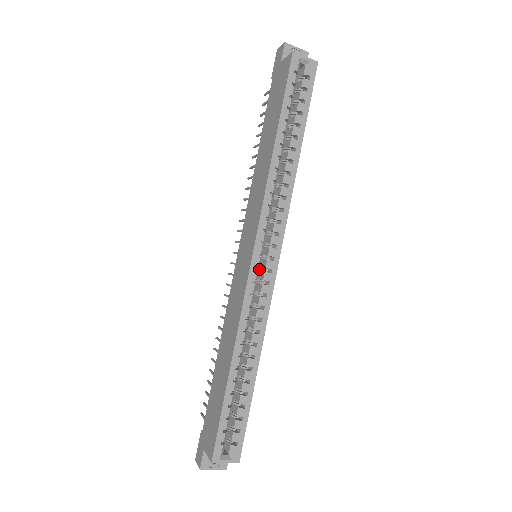
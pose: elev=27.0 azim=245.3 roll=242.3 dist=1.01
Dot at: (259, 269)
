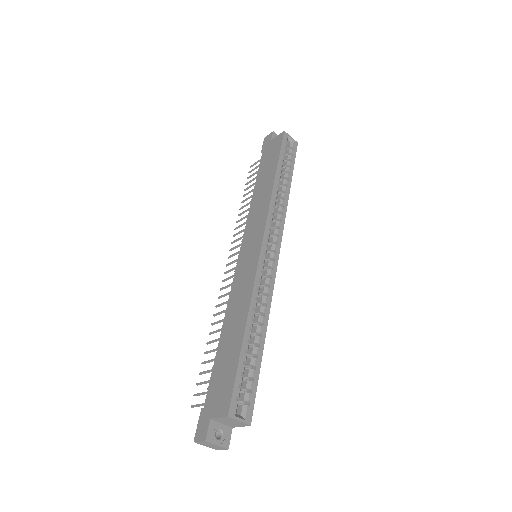
Dot at: occluded
